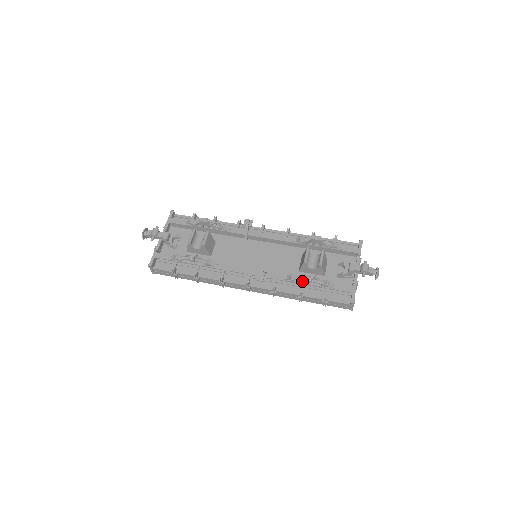
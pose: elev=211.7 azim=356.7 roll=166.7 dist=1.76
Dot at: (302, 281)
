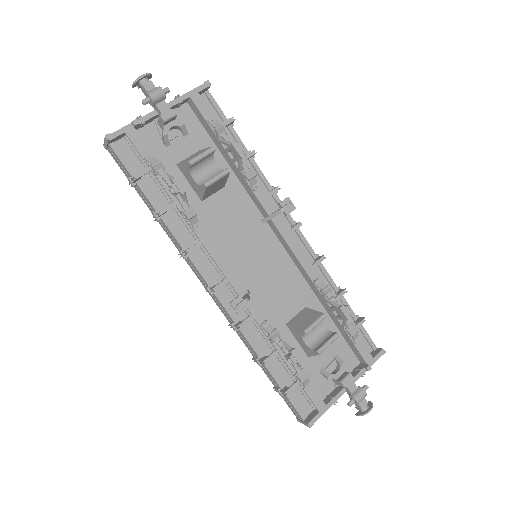
Dot at: (280, 347)
